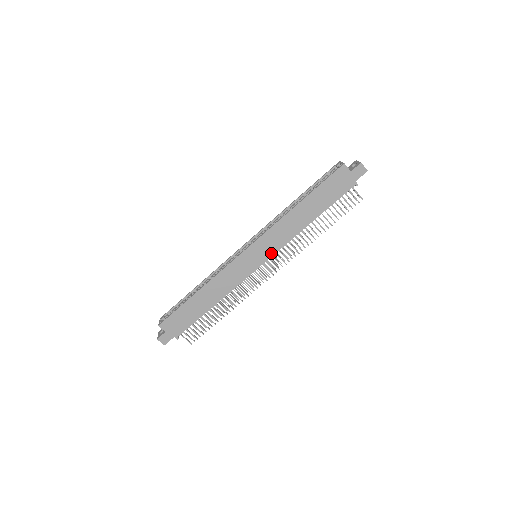
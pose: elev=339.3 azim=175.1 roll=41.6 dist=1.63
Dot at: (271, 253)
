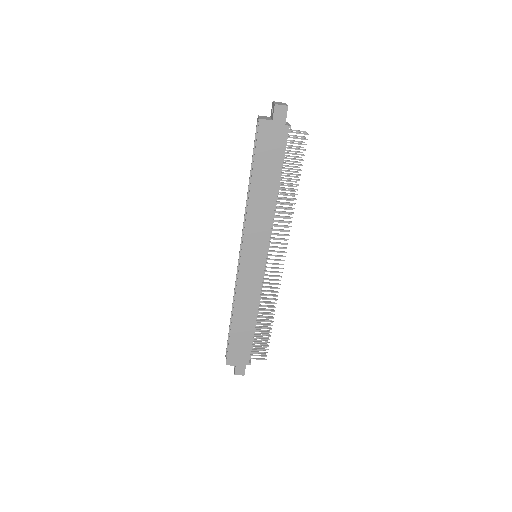
Dot at: (265, 246)
